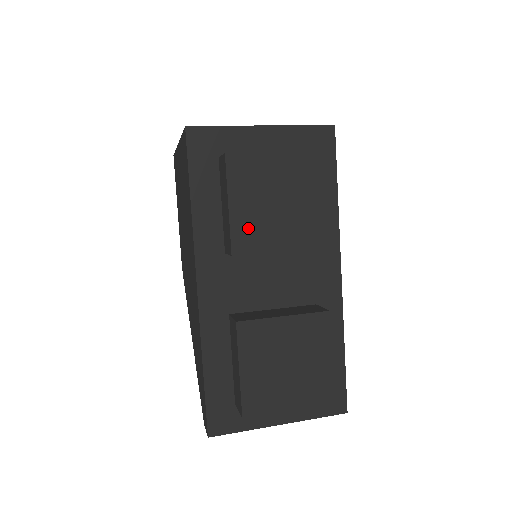
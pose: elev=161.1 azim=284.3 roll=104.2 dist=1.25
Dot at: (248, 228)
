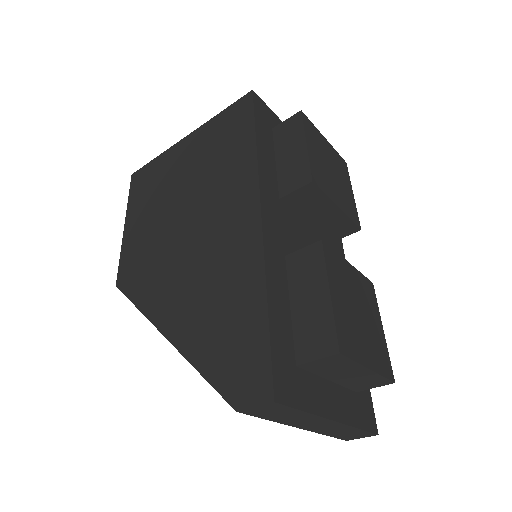
Dot at: (319, 171)
